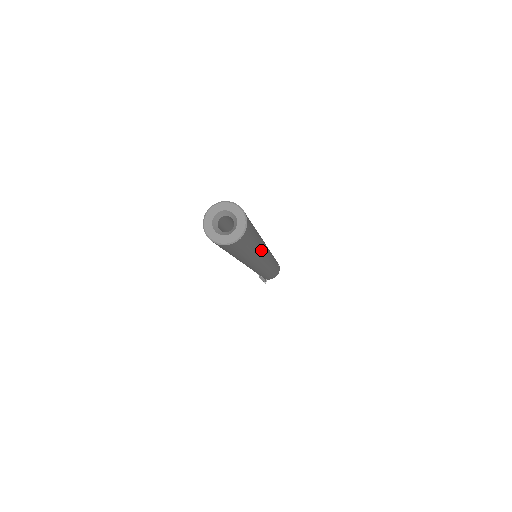
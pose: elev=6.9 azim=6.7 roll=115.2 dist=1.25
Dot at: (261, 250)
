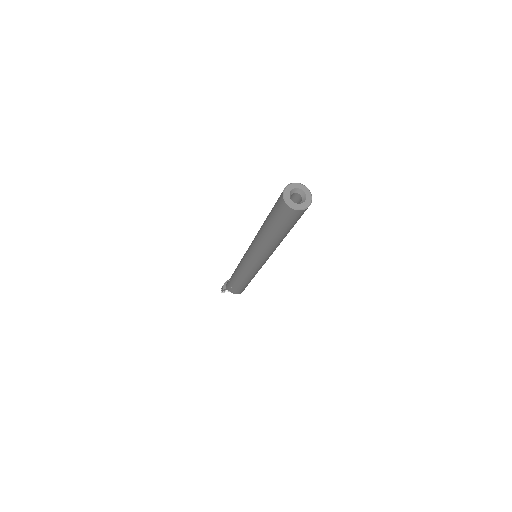
Dot at: (275, 245)
